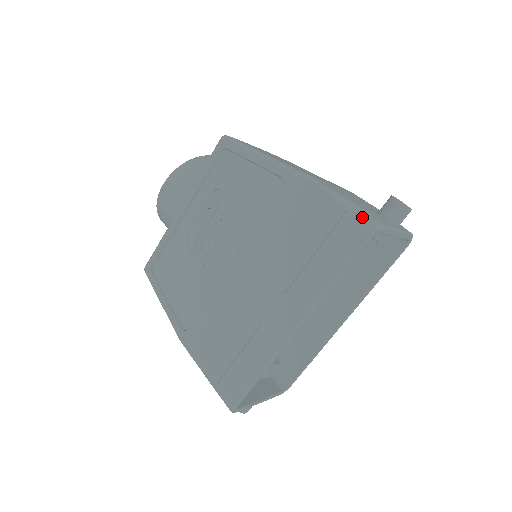
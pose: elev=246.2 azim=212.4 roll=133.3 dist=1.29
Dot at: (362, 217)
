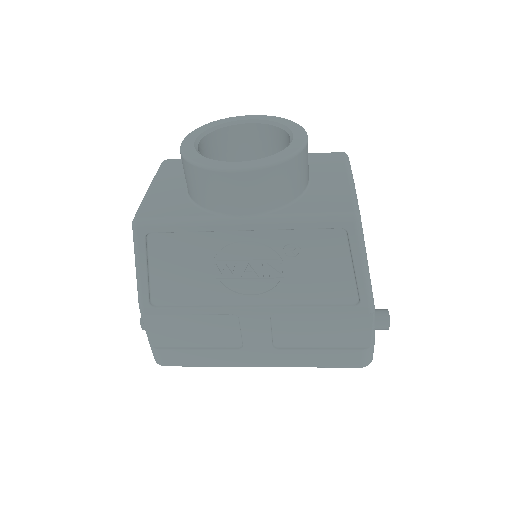
Dot at: (371, 355)
